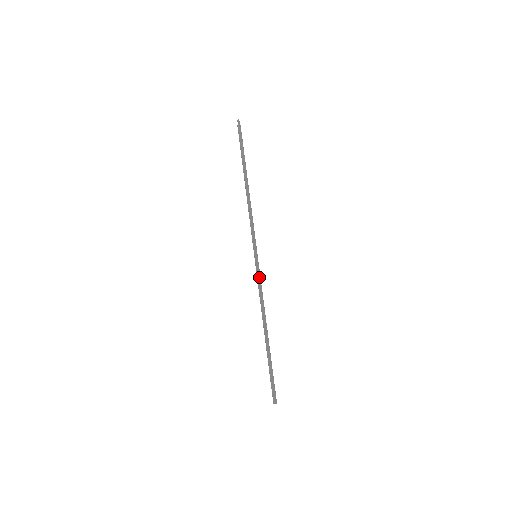
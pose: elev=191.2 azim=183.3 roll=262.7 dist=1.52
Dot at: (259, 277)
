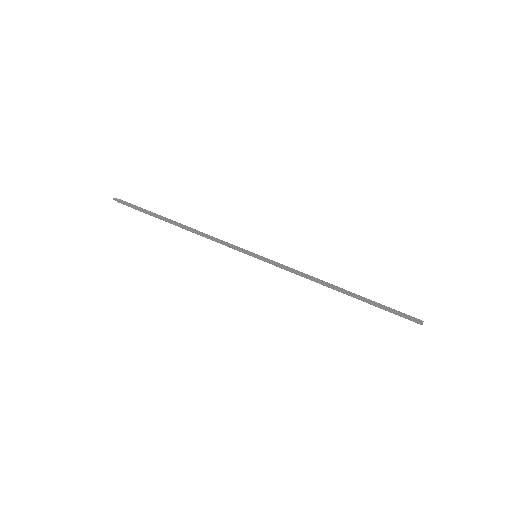
Dot at: (279, 264)
